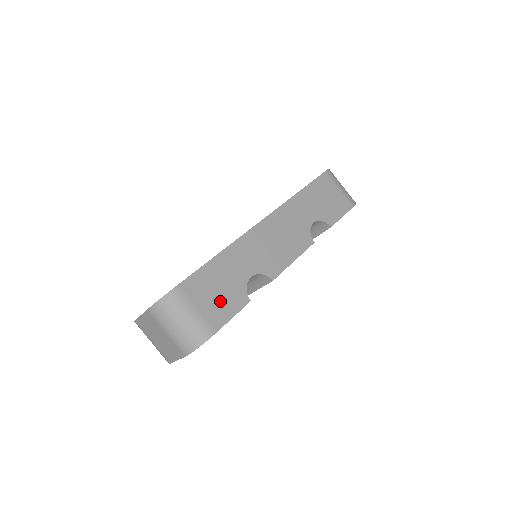
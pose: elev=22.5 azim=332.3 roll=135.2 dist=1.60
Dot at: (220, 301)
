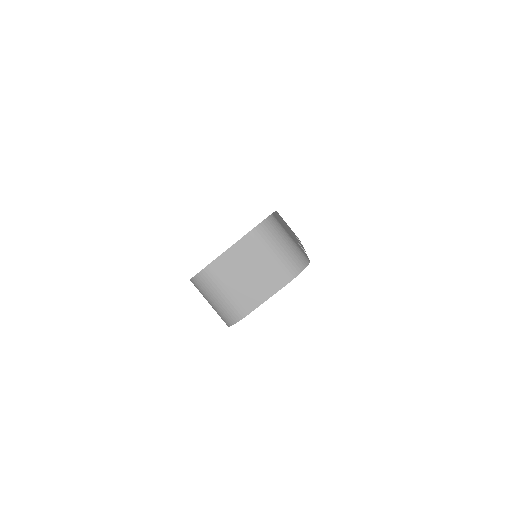
Dot at: occluded
